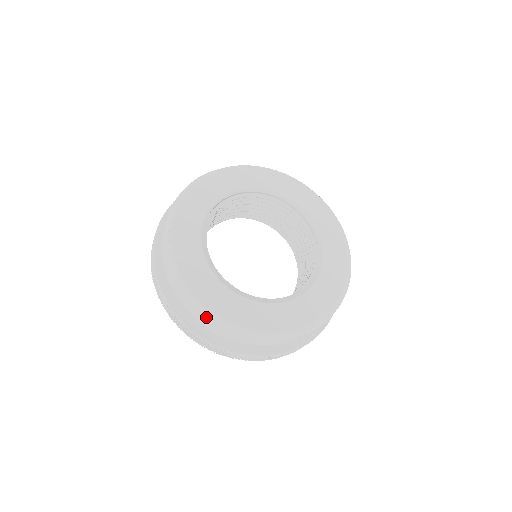
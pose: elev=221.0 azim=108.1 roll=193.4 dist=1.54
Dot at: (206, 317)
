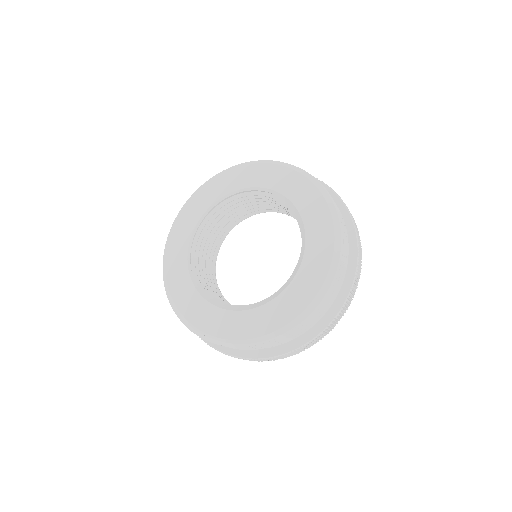
Dot at: occluded
